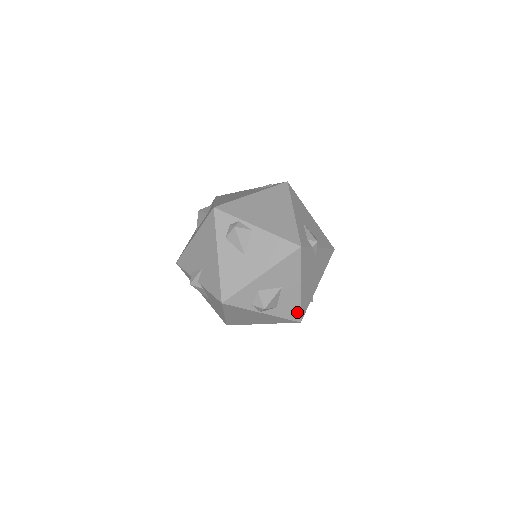
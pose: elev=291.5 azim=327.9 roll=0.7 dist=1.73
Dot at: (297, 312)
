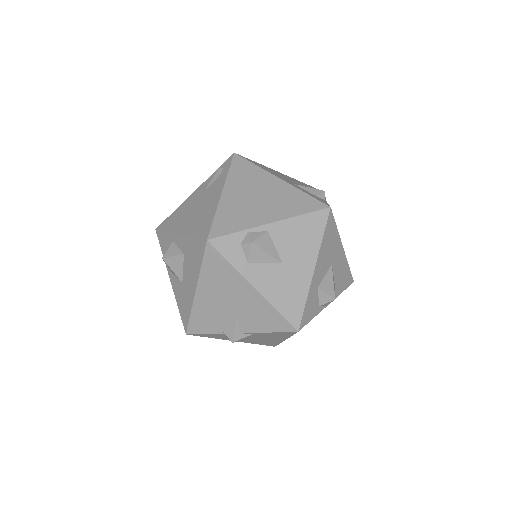
Dot at: (348, 275)
